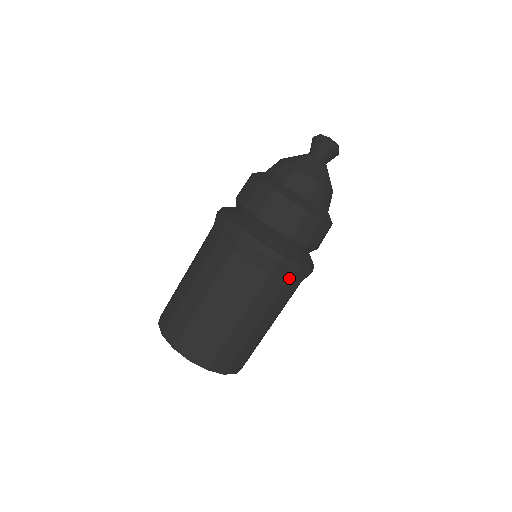
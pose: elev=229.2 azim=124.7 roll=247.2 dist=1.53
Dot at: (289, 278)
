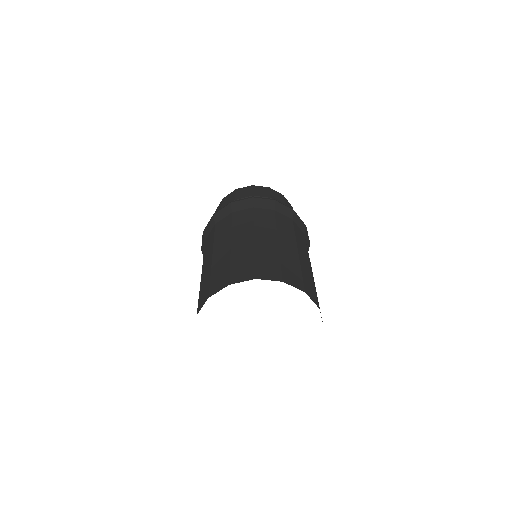
Dot at: (273, 207)
